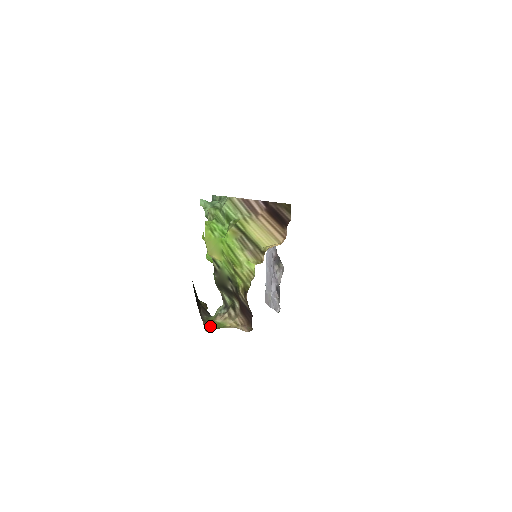
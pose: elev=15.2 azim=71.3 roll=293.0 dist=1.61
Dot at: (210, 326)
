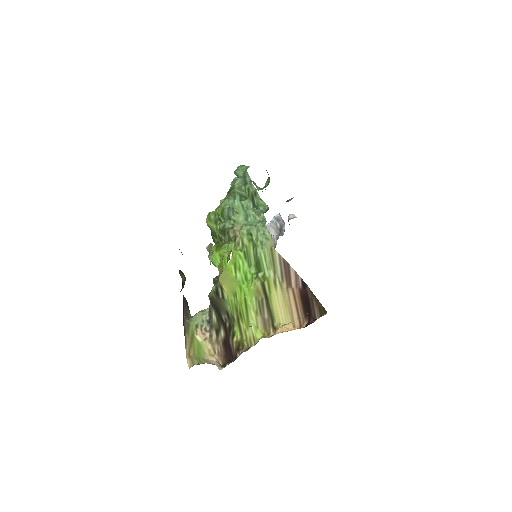
Dot at: (191, 348)
